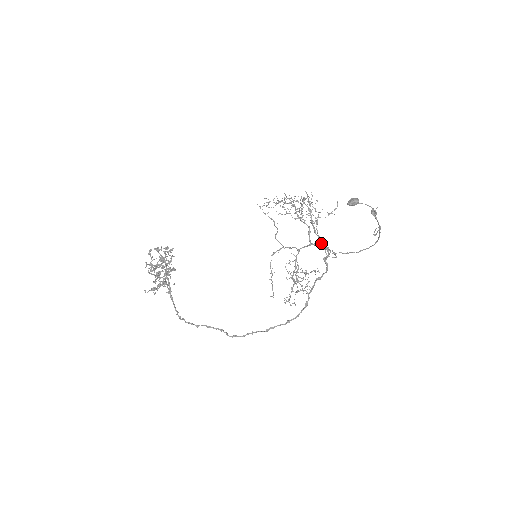
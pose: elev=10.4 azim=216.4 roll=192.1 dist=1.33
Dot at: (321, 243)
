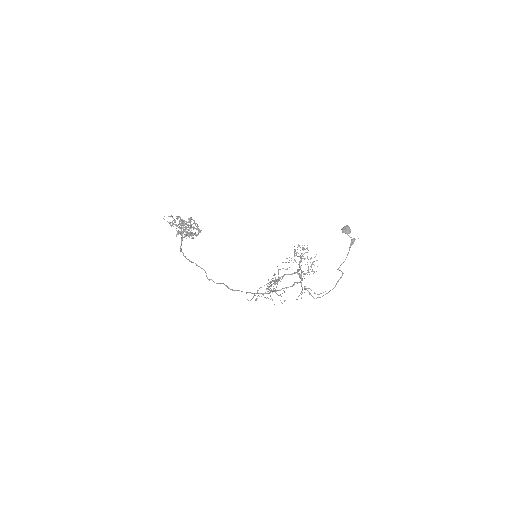
Dot at: occluded
